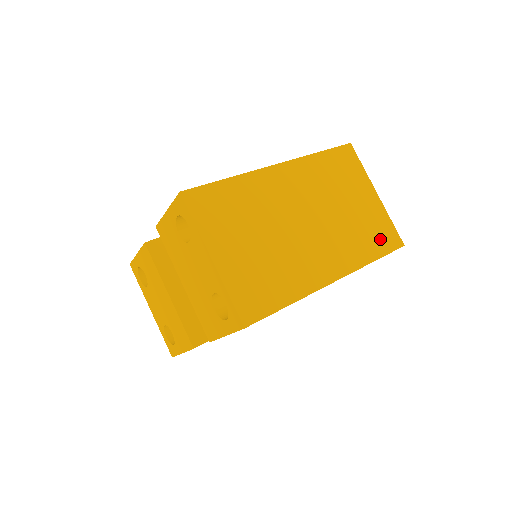
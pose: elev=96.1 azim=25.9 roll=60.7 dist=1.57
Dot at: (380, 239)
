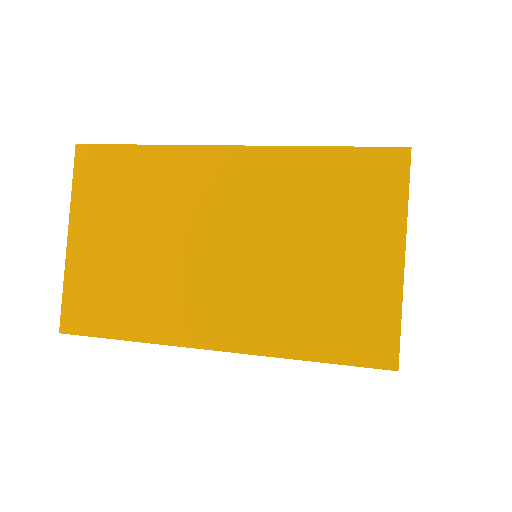
Dot at: (348, 334)
